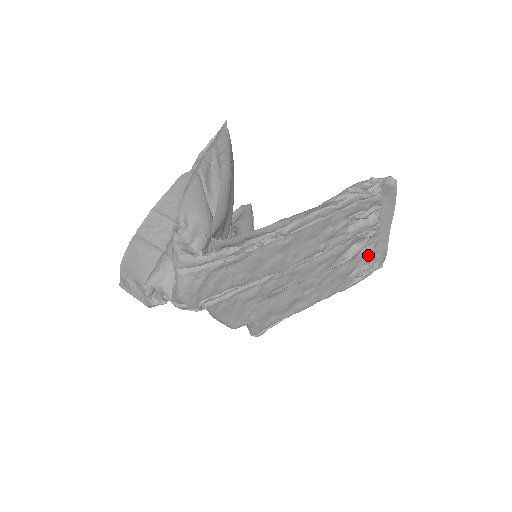
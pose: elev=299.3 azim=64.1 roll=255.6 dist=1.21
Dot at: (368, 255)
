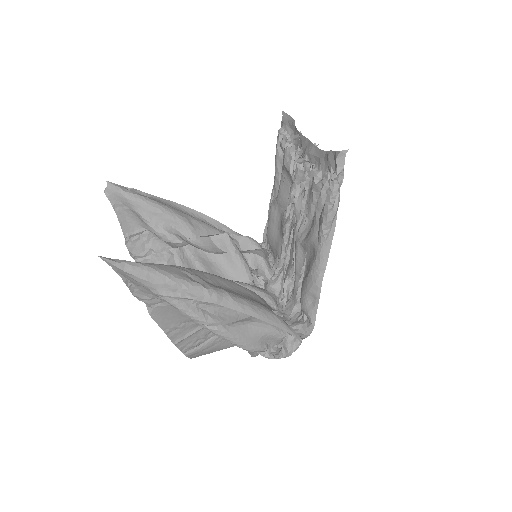
Dot at: occluded
